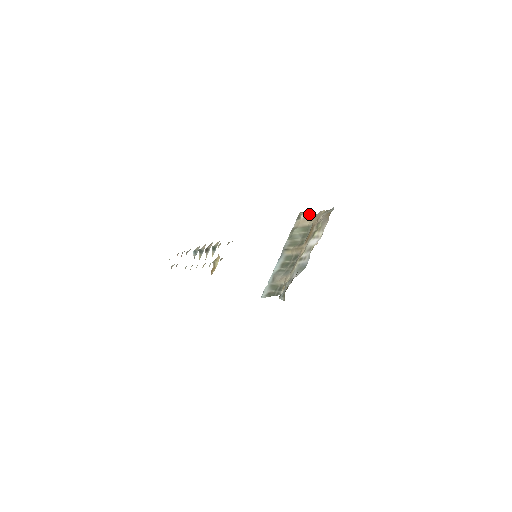
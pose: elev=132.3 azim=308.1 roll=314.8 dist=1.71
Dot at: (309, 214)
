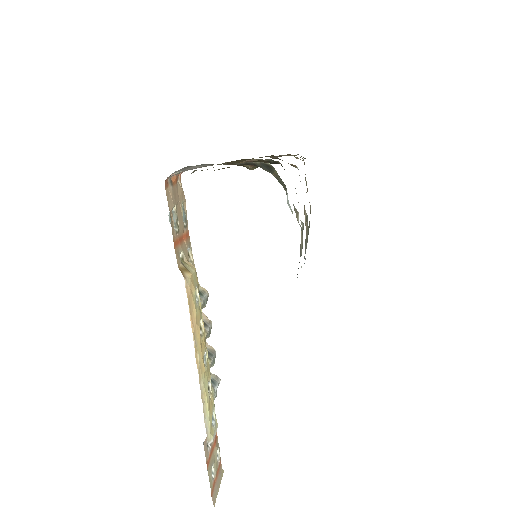
Dot at: occluded
